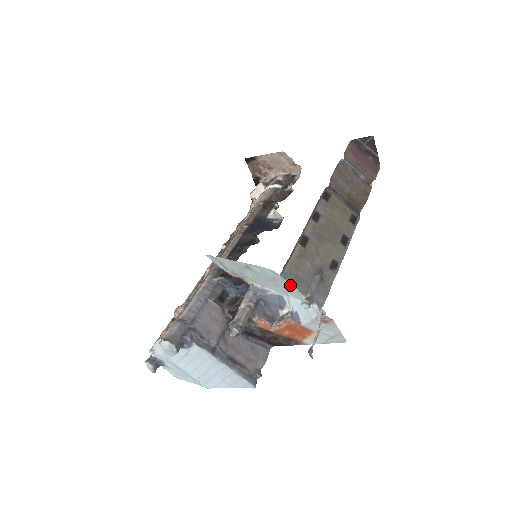
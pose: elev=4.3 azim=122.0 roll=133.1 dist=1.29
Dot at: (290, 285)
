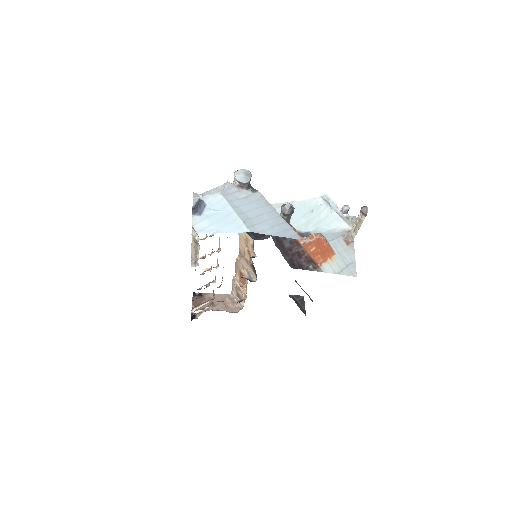
Dot at: (333, 202)
